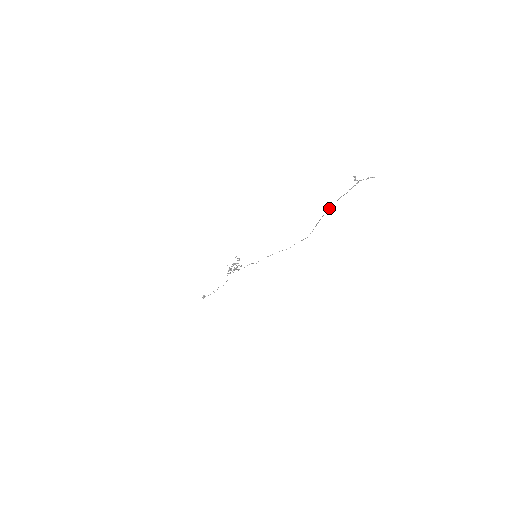
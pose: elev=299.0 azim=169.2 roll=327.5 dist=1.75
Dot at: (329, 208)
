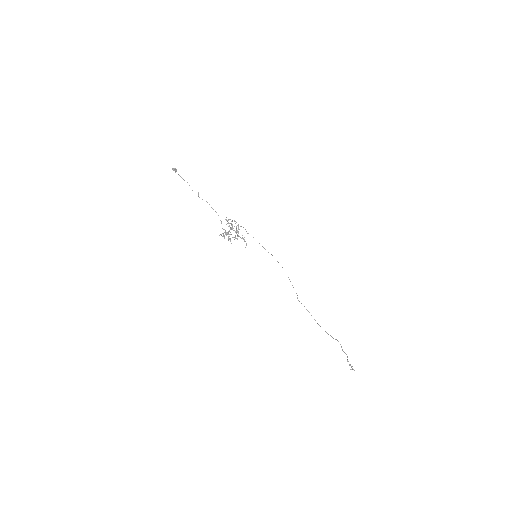
Dot at: occluded
